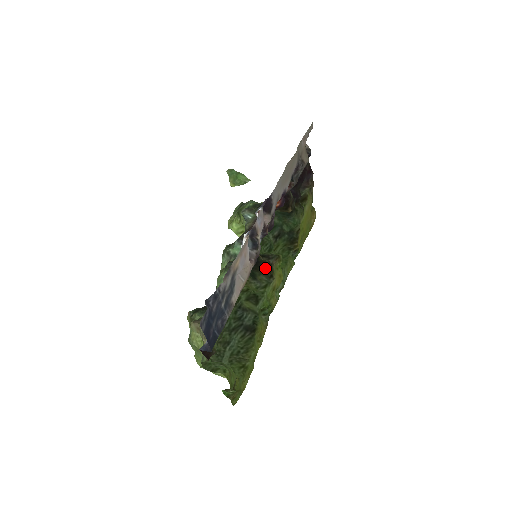
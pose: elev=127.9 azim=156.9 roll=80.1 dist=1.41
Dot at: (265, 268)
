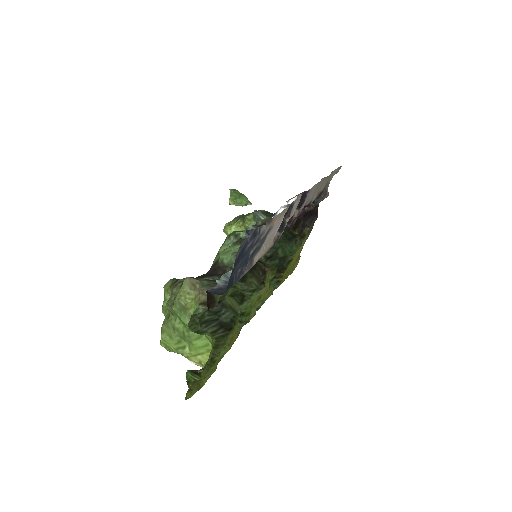
Dot at: (260, 272)
